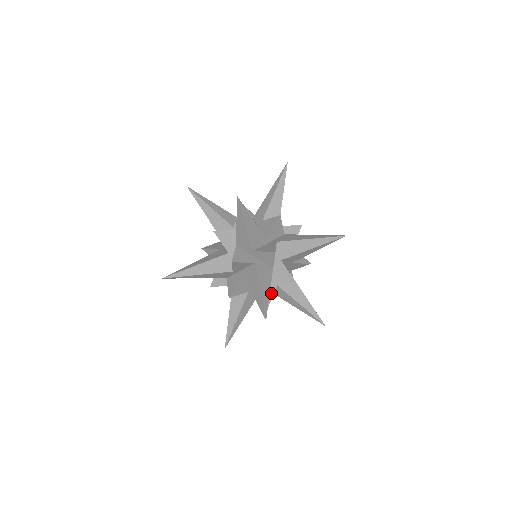
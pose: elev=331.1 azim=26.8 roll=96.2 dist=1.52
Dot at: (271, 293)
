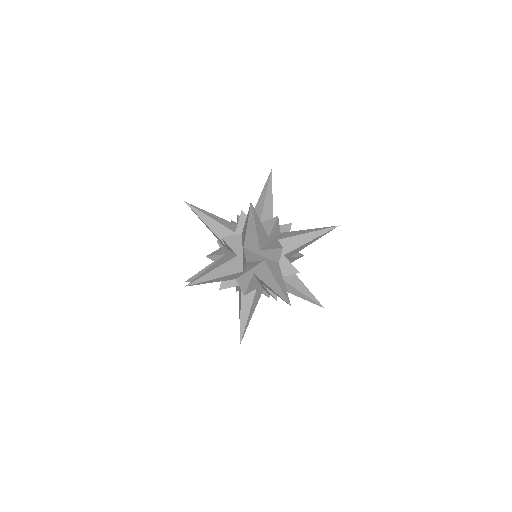
Dot at: occluded
